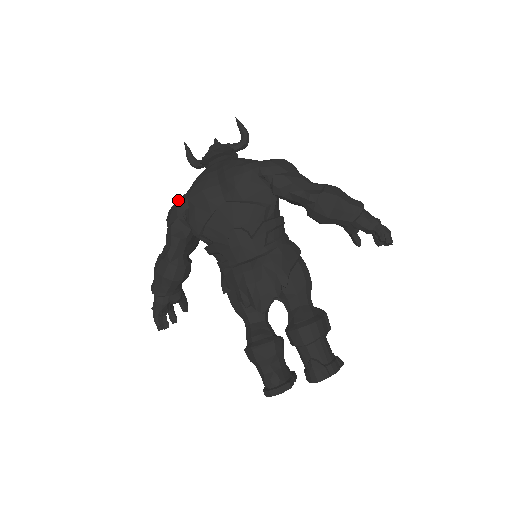
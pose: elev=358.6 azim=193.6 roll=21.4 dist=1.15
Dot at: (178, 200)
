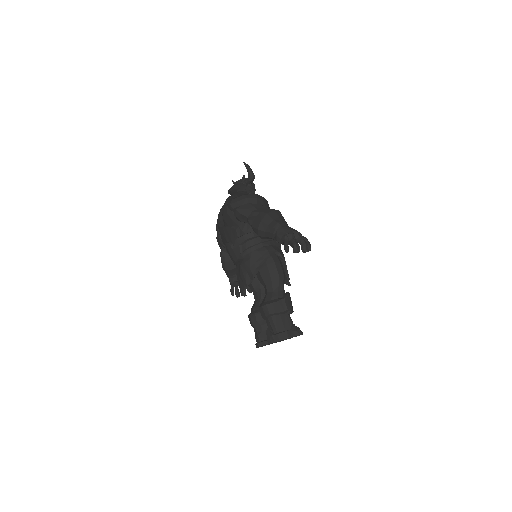
Dot at: occluded
